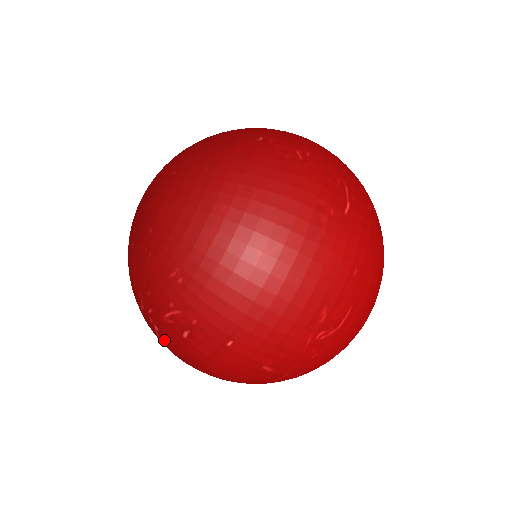
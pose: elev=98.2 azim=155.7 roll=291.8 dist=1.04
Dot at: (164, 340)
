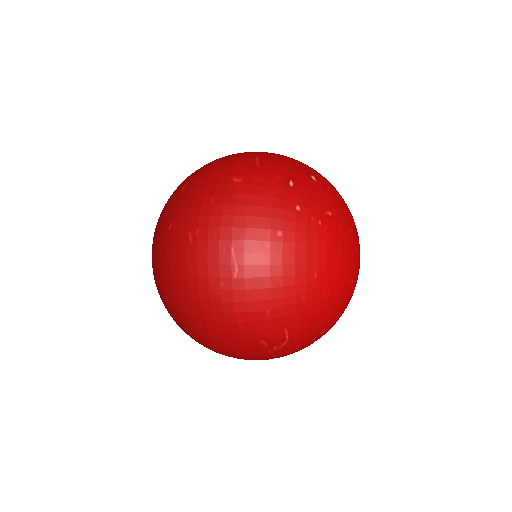
Dot at: occluded
